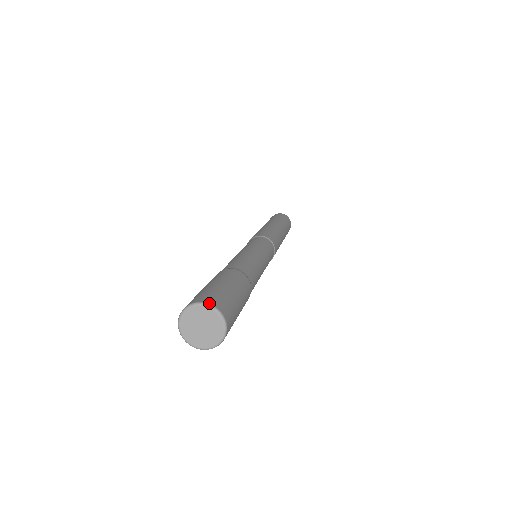
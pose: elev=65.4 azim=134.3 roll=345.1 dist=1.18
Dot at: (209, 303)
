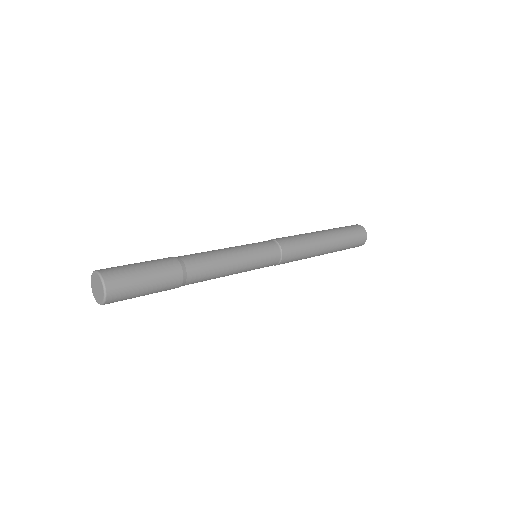
Dot at: (96, 270)
